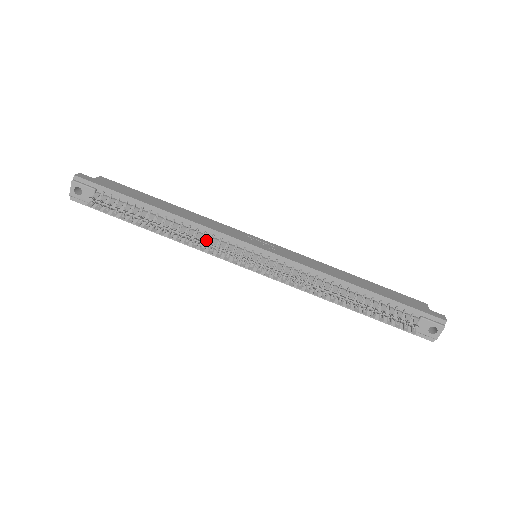
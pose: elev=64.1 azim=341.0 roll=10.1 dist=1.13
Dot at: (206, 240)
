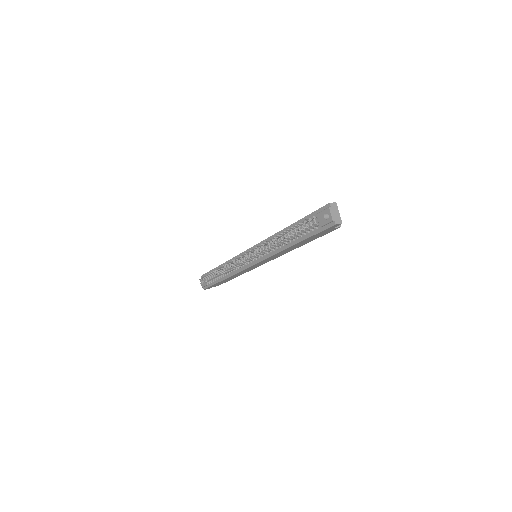
Dot at: (232, 263)
